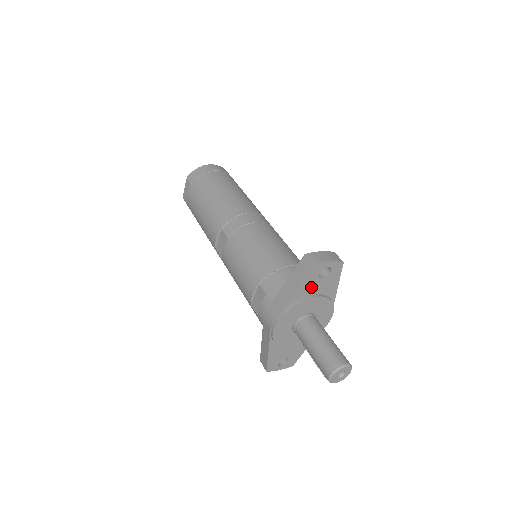
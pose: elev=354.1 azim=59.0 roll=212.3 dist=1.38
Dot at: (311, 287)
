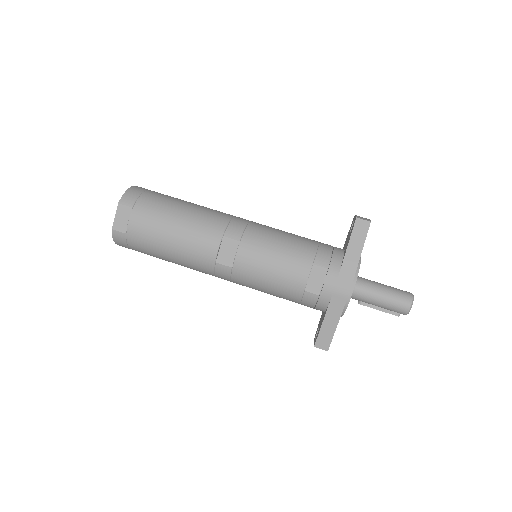
Dot at: occluded
